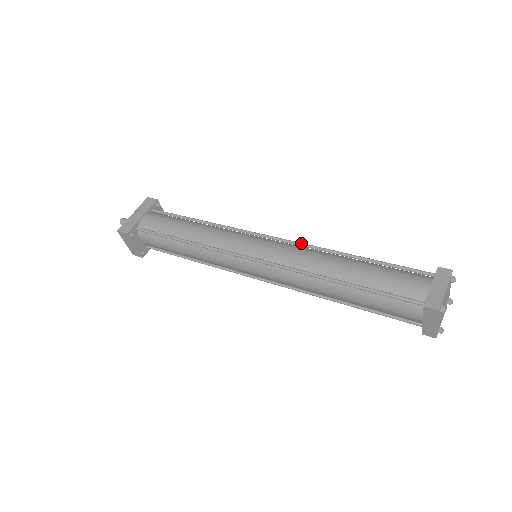
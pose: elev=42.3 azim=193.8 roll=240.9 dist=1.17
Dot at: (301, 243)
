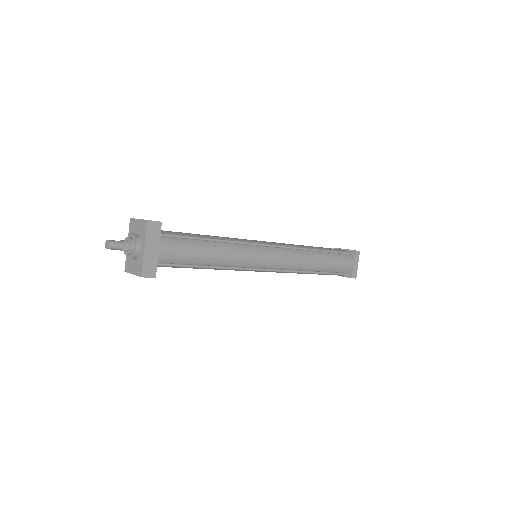
Dot at: (293, 248)
